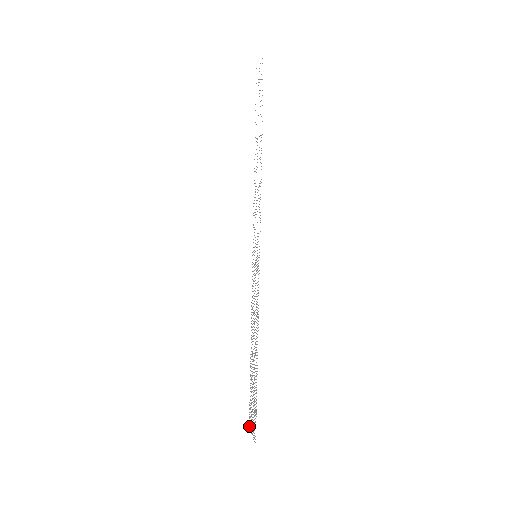
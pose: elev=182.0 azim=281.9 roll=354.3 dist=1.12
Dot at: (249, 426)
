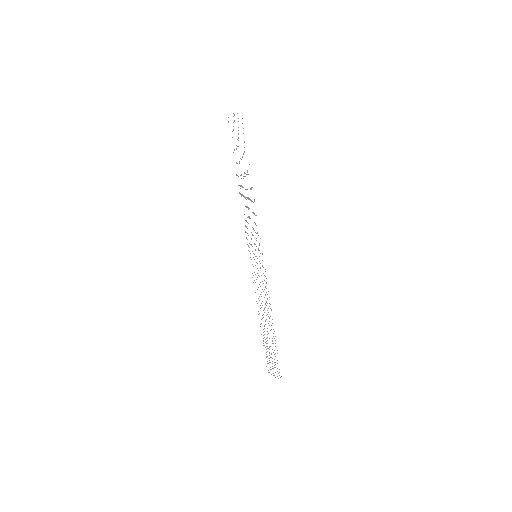
Dot at: occluded
